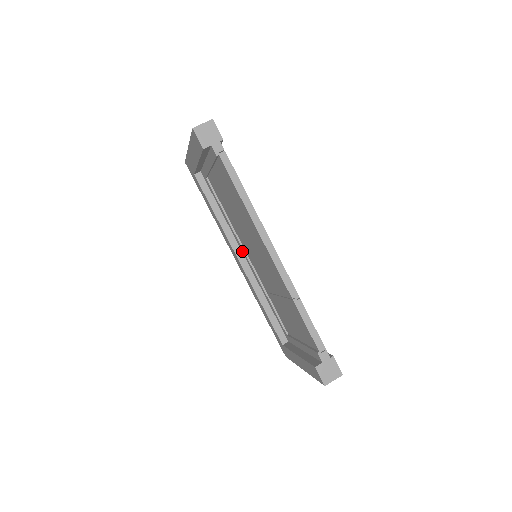
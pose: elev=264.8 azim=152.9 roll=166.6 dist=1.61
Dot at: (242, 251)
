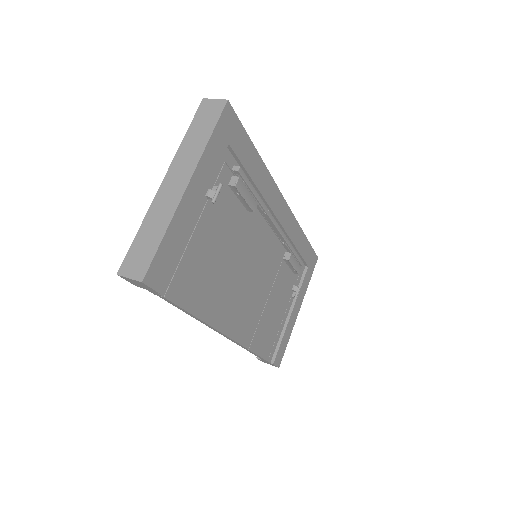
Dot at: occluded
